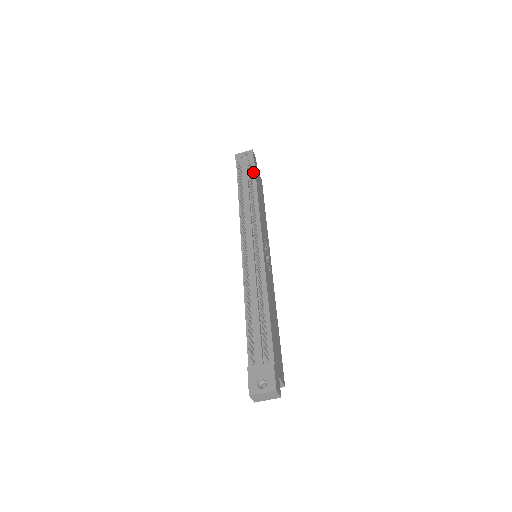
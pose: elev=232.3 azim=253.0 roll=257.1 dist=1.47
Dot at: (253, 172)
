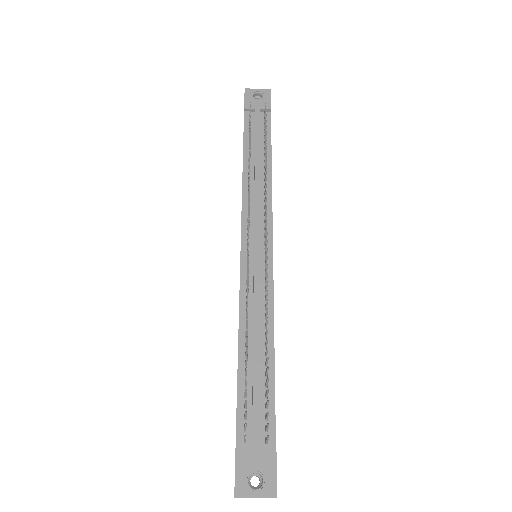
Dot at: (268, 125)
